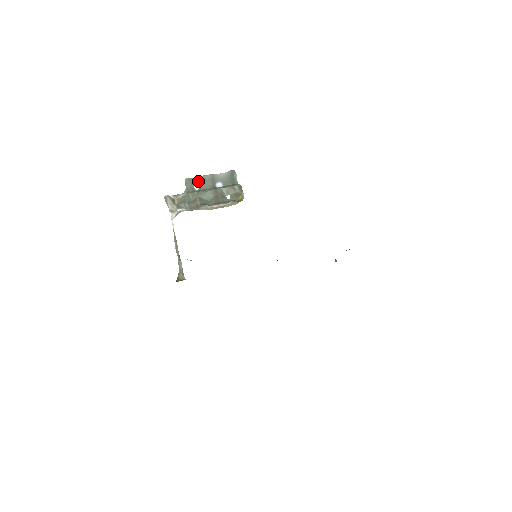
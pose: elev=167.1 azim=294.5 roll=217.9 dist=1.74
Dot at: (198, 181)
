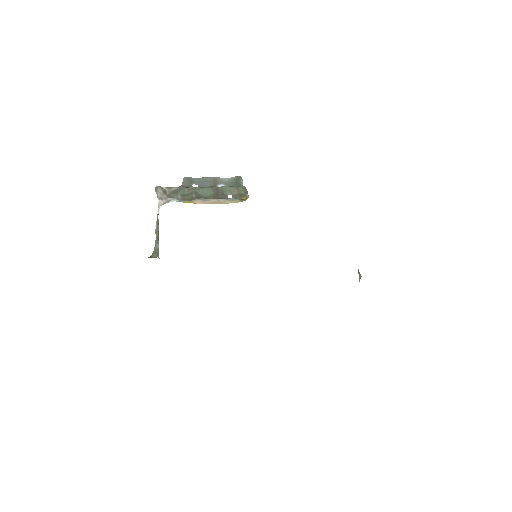
Dot at: (198, 181)
